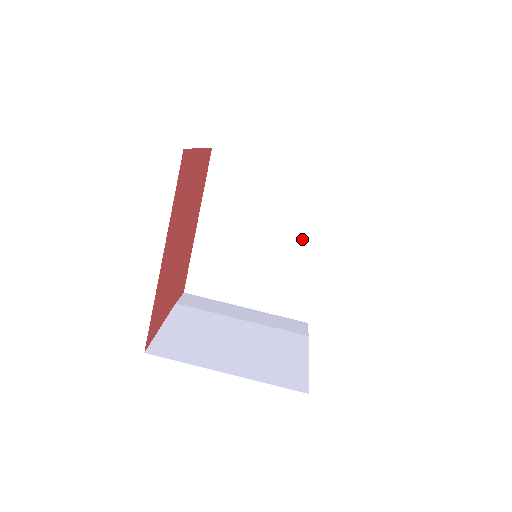
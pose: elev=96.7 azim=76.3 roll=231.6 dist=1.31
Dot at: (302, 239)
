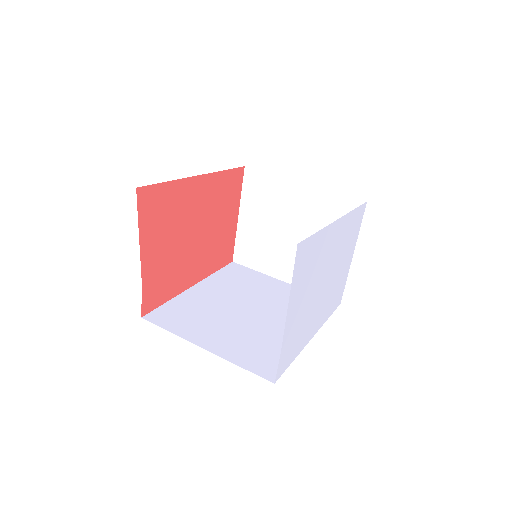
Dot at: occluded
